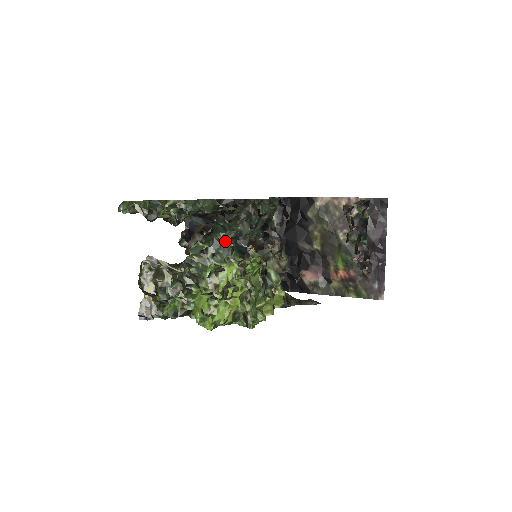
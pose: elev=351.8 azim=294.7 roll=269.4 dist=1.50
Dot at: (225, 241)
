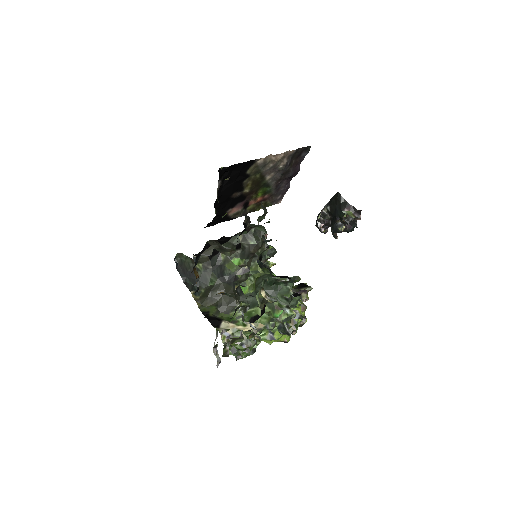
Dot at: occluded
